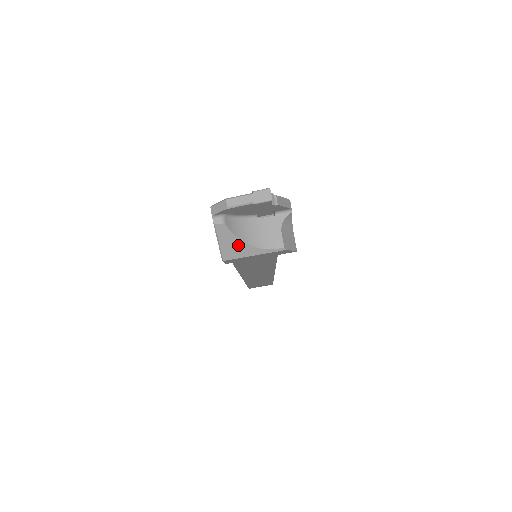
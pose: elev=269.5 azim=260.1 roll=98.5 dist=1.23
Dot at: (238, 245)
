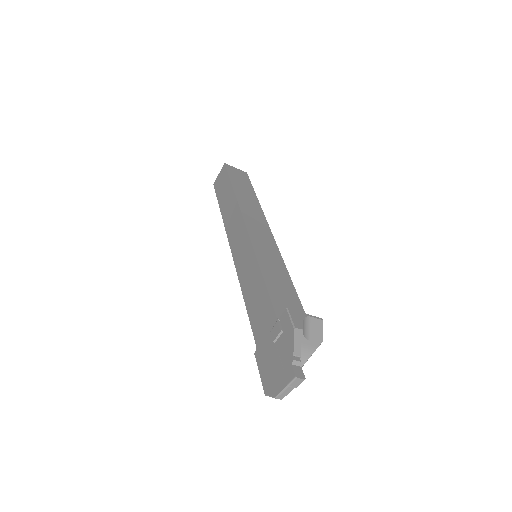
Dot at: occluded
